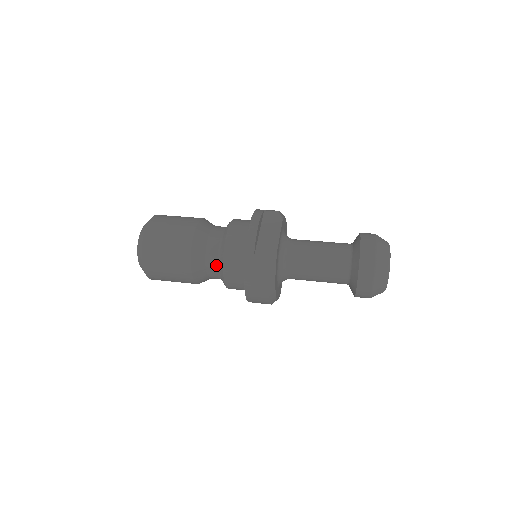
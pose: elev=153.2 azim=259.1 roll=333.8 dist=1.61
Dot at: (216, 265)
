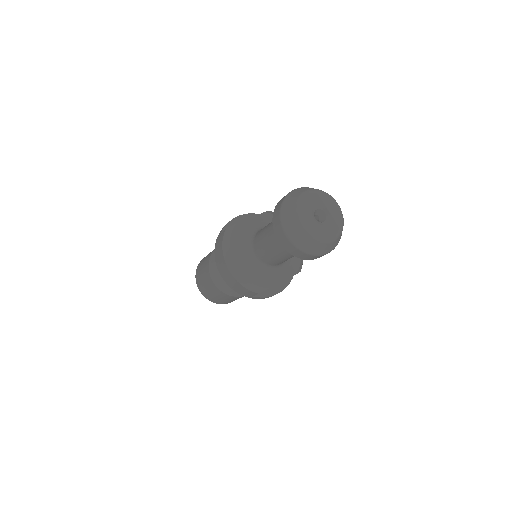
Dot at: occluded
